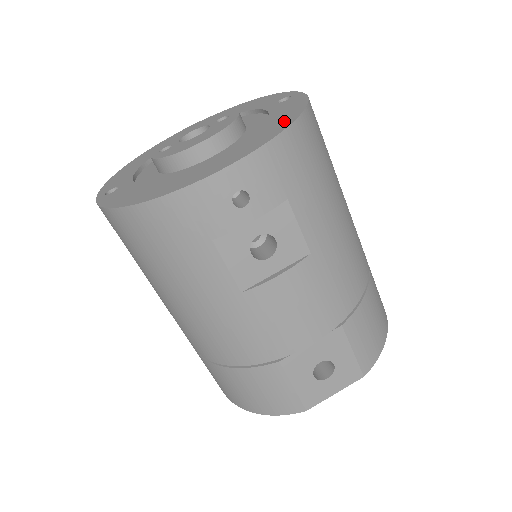
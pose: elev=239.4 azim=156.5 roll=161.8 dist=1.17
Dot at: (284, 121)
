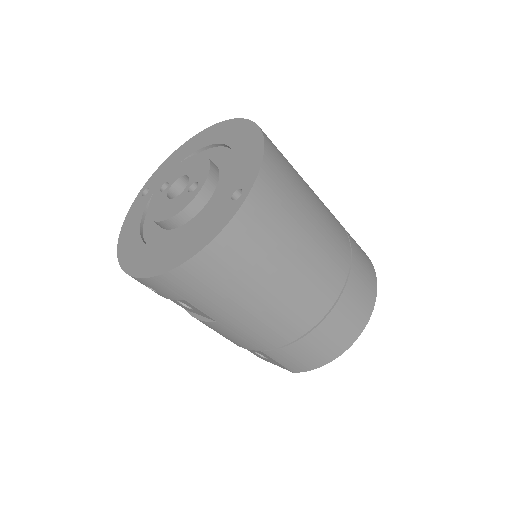
Dot at: (182, 255)
